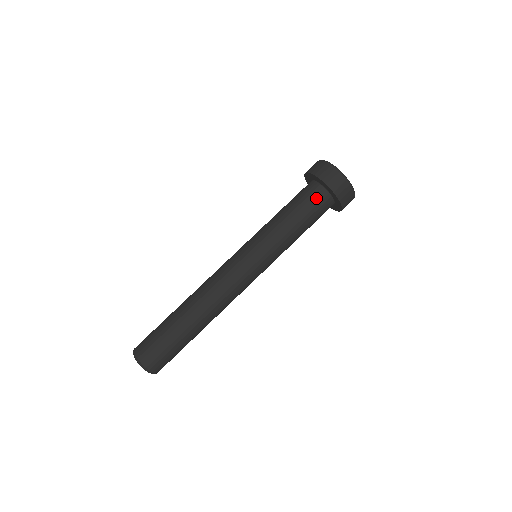
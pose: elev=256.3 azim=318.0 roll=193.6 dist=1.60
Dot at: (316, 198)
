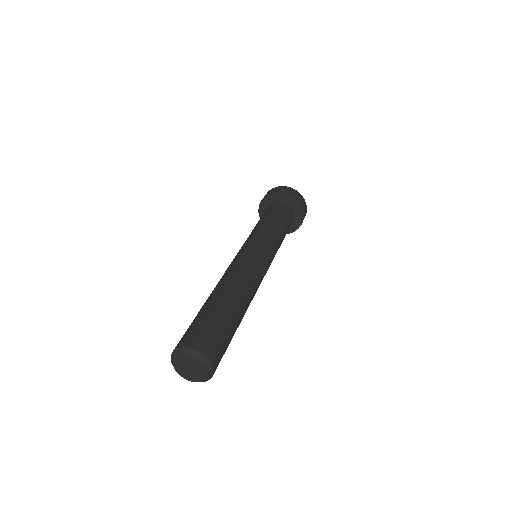
Dot at: (289, 212)
